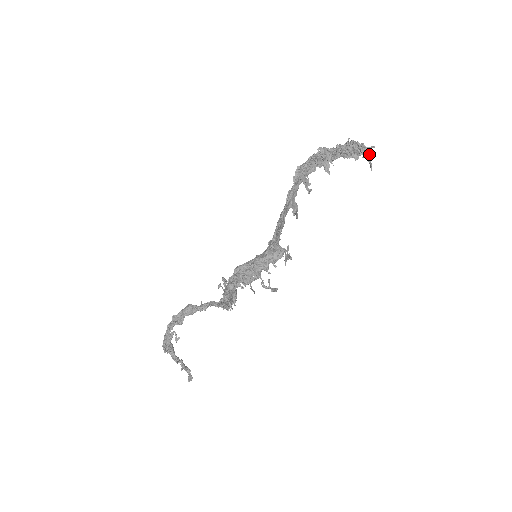
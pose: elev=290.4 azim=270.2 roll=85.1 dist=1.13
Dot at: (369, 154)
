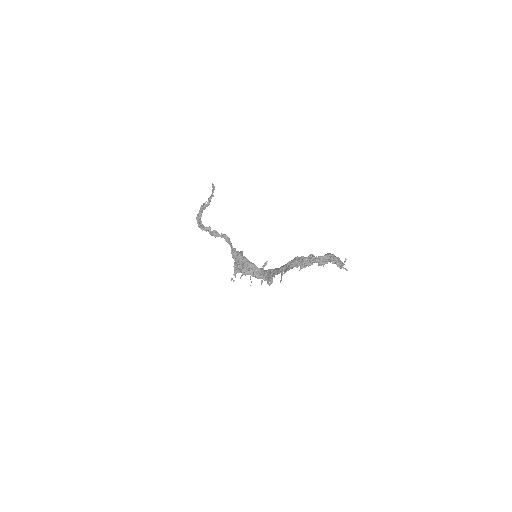
Dot at: (343, 268)
